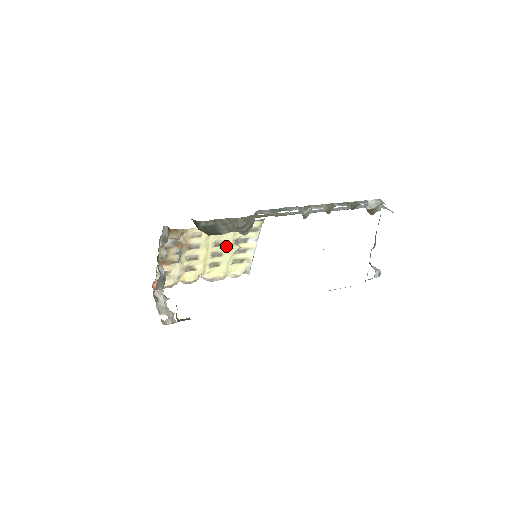
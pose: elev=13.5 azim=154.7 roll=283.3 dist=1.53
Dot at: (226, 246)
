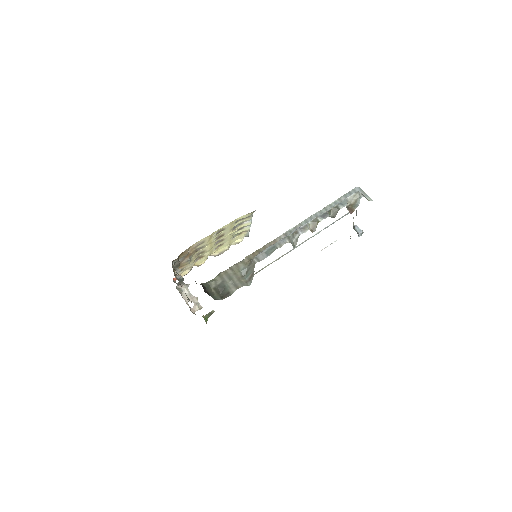
Dot at: (226, 234)
